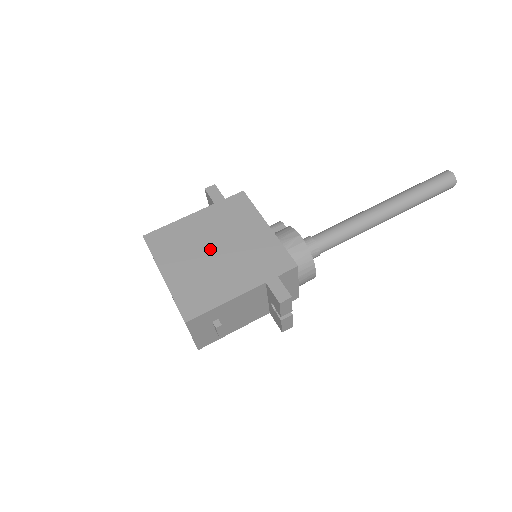
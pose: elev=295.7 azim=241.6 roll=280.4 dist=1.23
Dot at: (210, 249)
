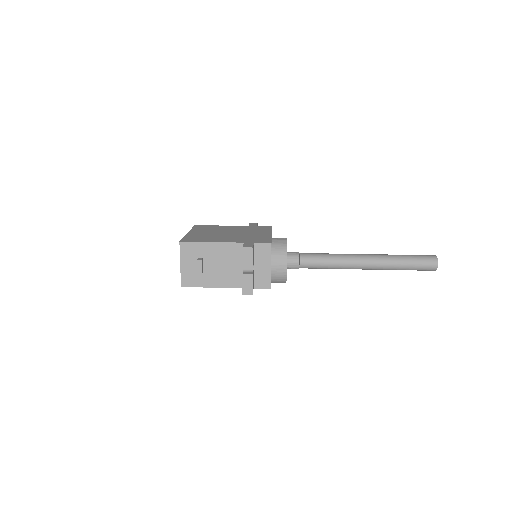
Dot at: (226, 232)
